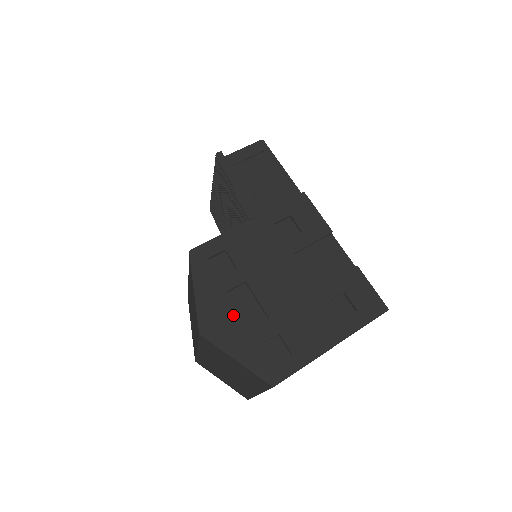
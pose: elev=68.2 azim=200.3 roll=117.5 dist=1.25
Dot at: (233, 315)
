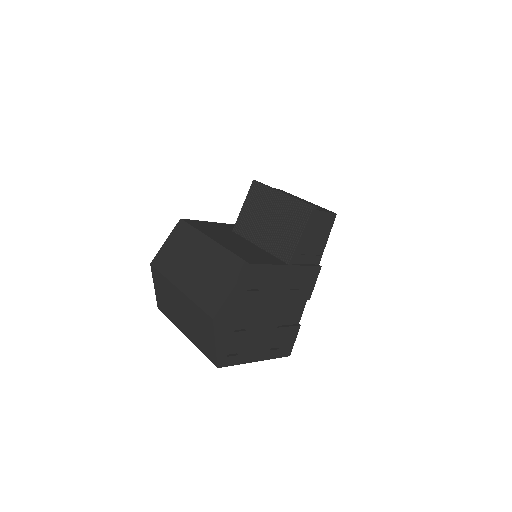
Dot at: (235, 318)
